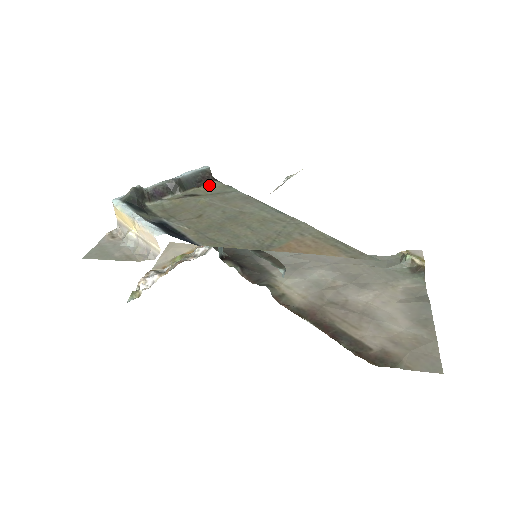
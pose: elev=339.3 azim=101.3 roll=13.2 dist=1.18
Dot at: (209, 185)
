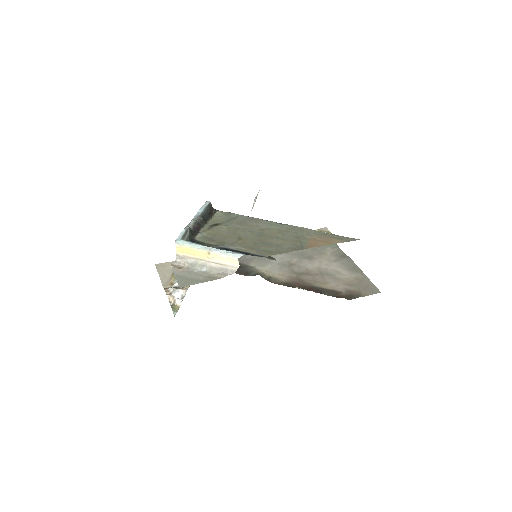
Dot at: (216, 215)
